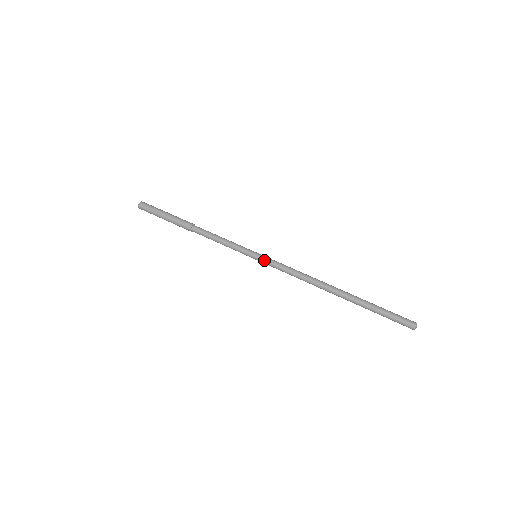
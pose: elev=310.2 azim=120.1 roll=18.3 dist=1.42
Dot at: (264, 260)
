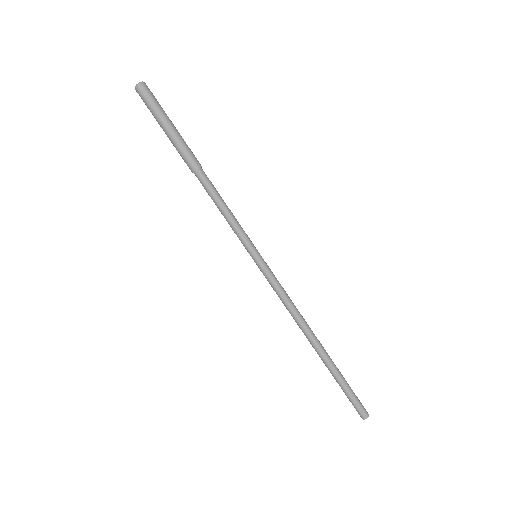
Dot at: (262, 269)
